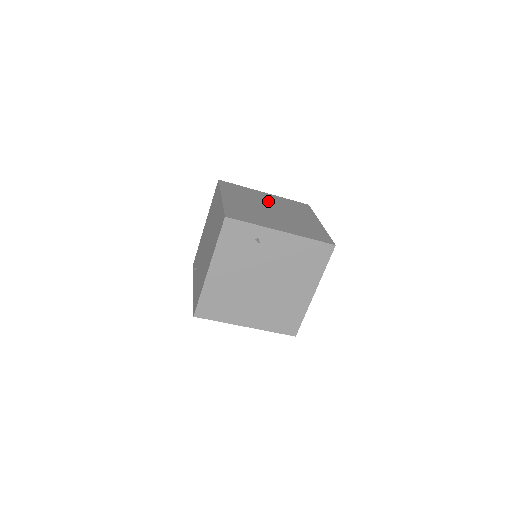
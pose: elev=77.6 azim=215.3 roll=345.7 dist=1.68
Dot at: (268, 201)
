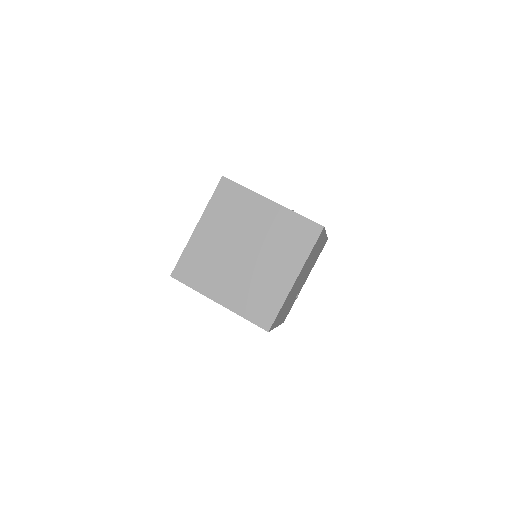
Dot at: (256, 228)
